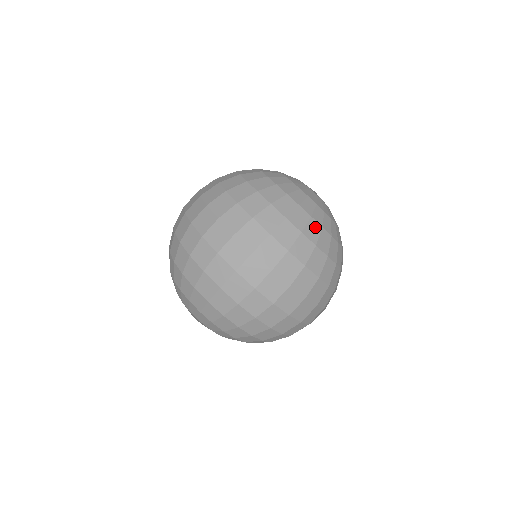
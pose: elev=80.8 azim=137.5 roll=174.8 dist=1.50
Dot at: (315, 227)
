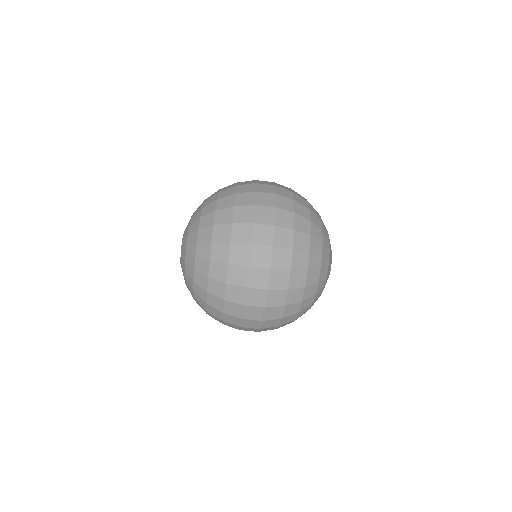
Dot at: (308, 309)
